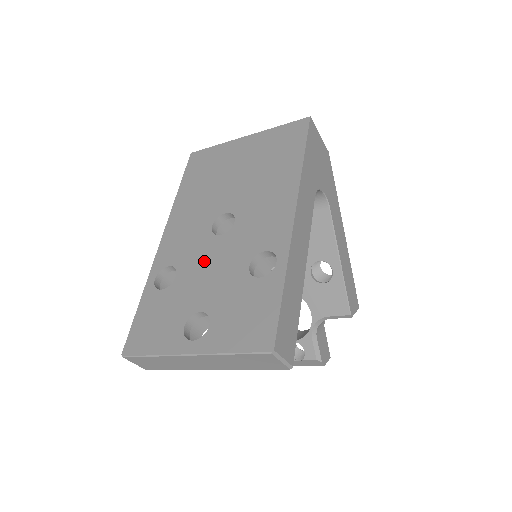
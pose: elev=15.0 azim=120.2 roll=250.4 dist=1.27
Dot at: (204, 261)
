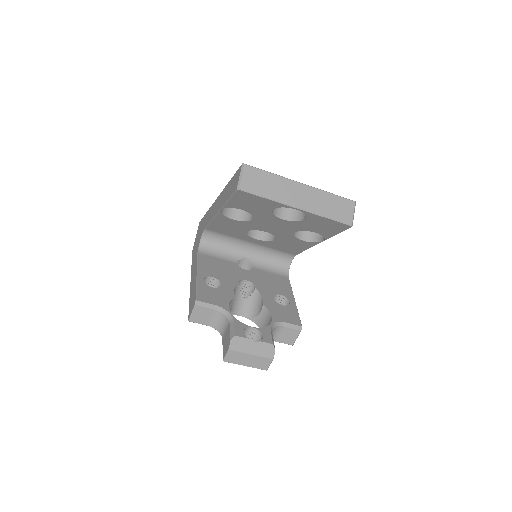
Dot at: occluded
